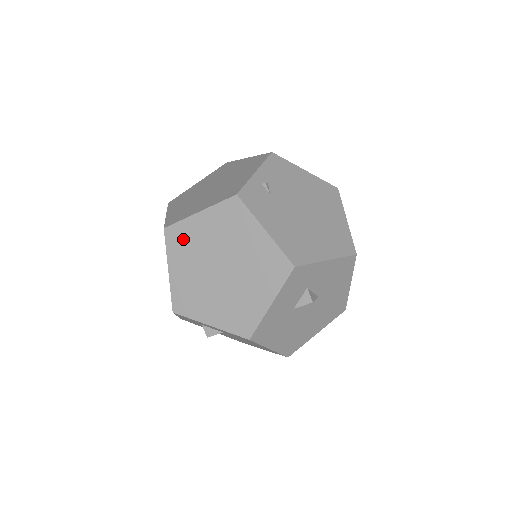
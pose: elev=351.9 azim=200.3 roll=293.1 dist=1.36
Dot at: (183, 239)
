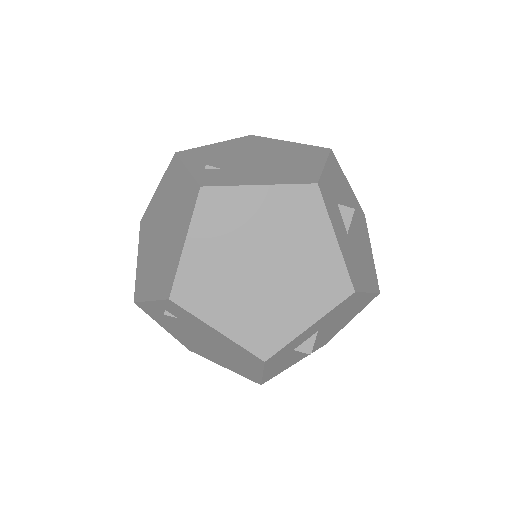
Dot at: (198, 285)
